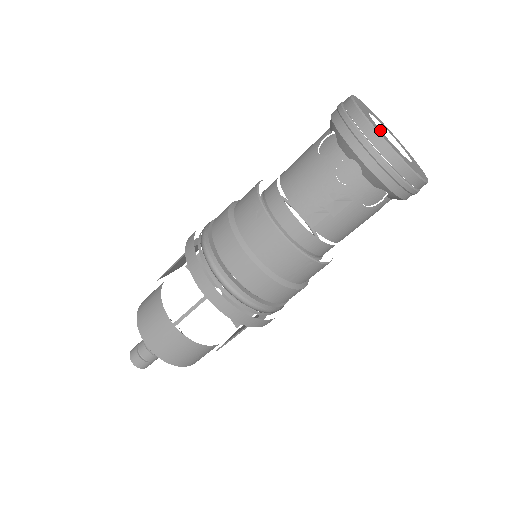
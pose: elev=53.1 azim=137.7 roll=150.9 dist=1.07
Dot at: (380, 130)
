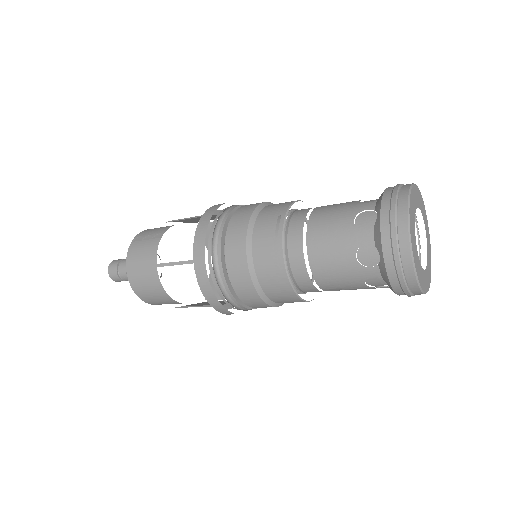
Dot at: (419, 262)
